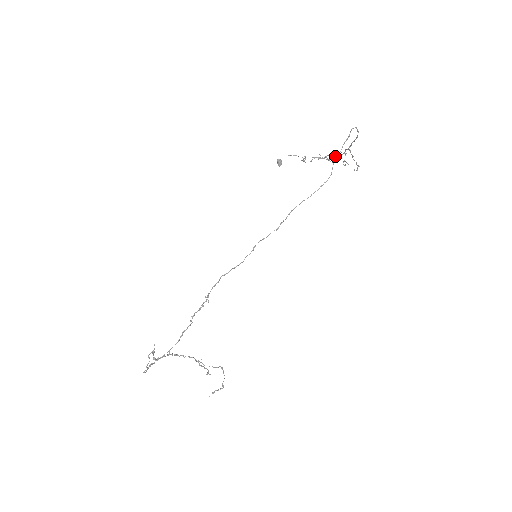
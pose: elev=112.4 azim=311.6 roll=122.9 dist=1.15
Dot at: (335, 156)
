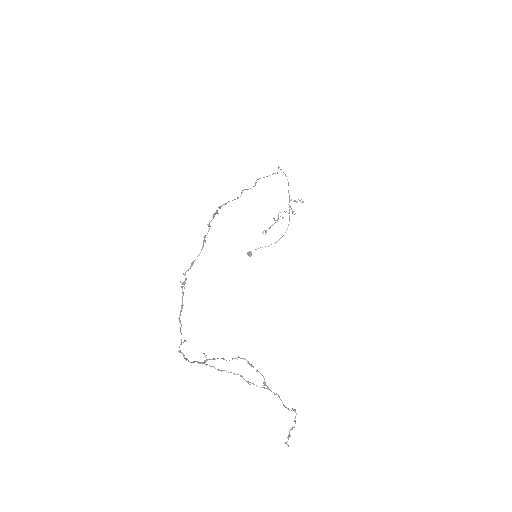
Dot at: occluded
